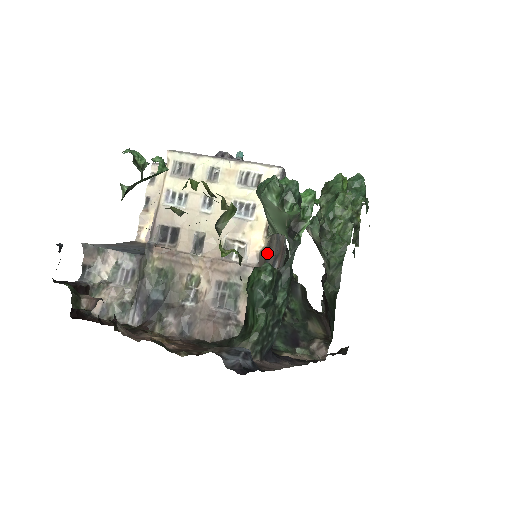
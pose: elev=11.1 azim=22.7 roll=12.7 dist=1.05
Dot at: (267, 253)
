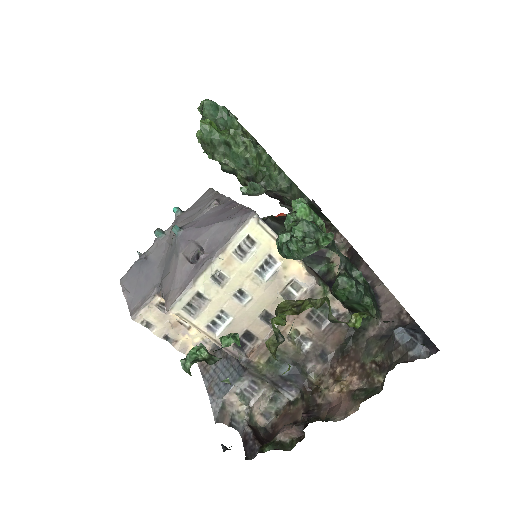
Dot at: occluded
